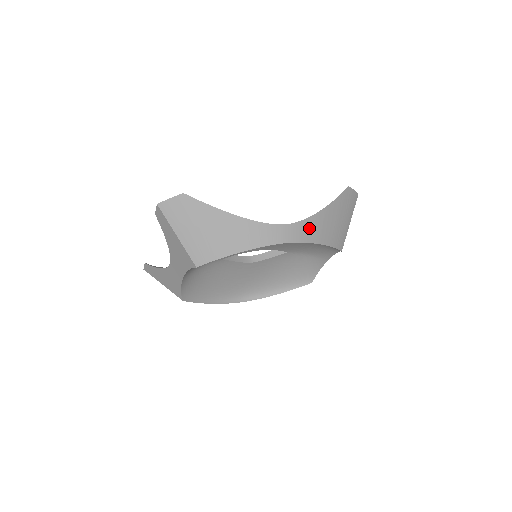
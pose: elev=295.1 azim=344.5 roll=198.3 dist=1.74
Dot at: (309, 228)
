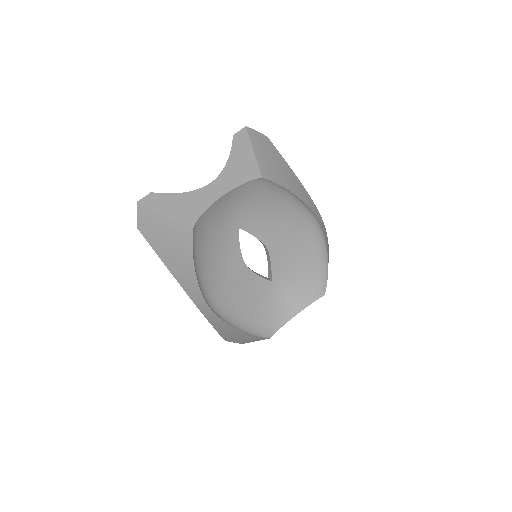
Dot at: (326, 238)
